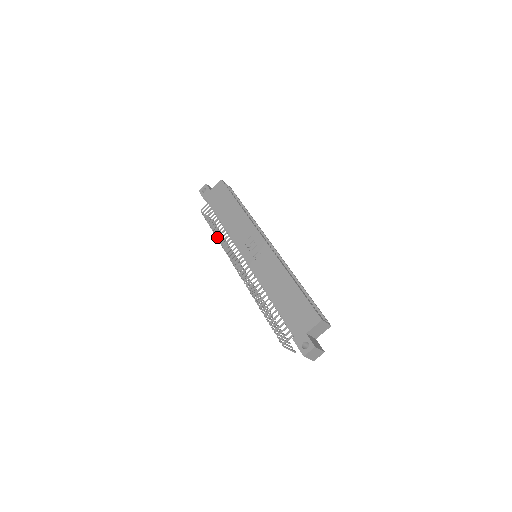
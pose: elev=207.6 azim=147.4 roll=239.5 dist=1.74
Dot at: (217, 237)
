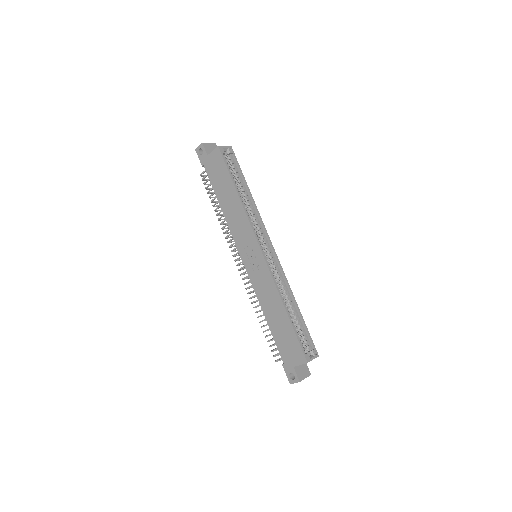
Dot at: (218, 220)
